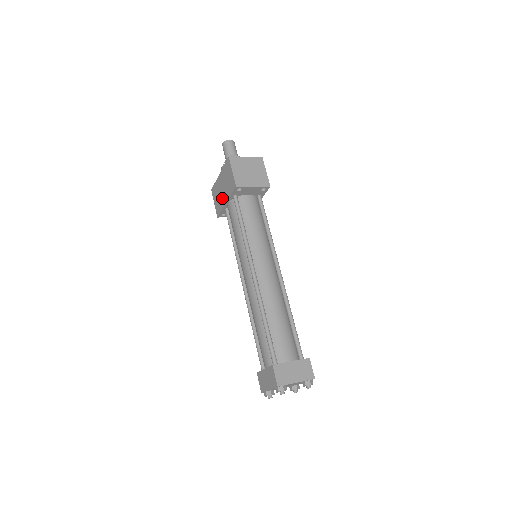
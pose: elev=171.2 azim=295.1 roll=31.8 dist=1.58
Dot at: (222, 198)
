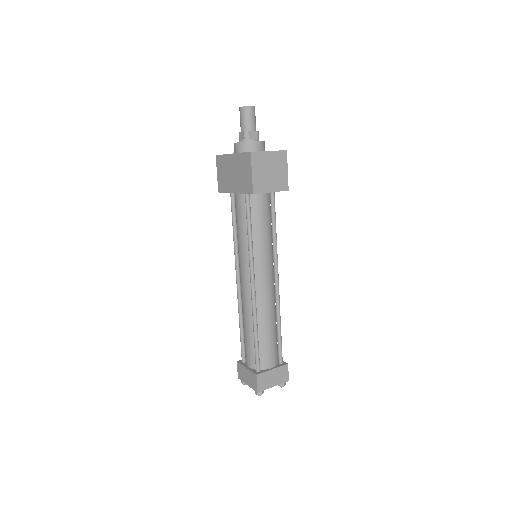
Dot at: (230, 182)
